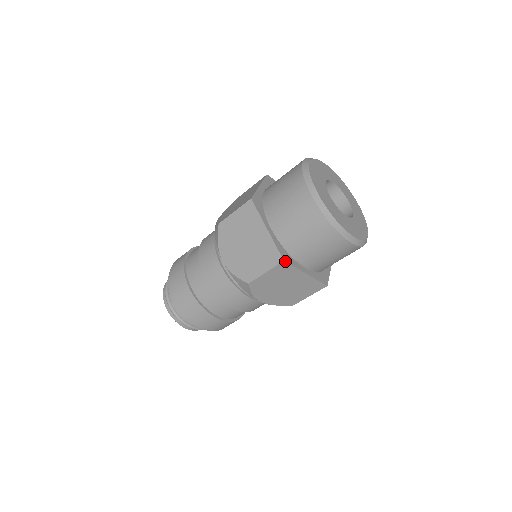
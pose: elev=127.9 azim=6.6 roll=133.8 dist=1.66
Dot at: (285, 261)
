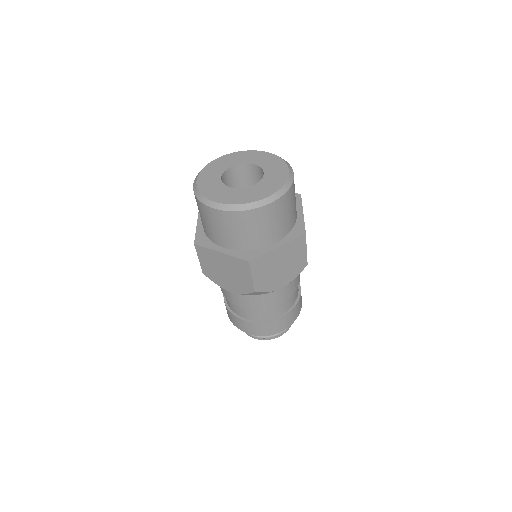
Dot at: (196, 244)
